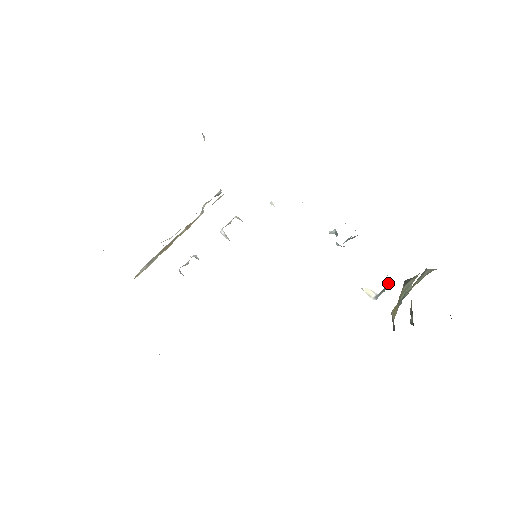
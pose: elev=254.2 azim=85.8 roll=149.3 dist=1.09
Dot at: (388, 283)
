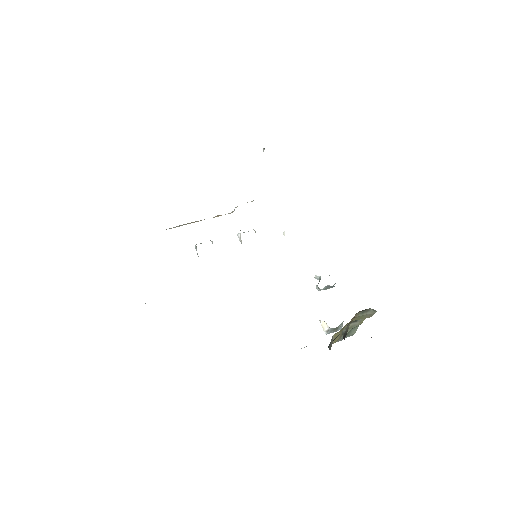
Dot at: (341, 326)
